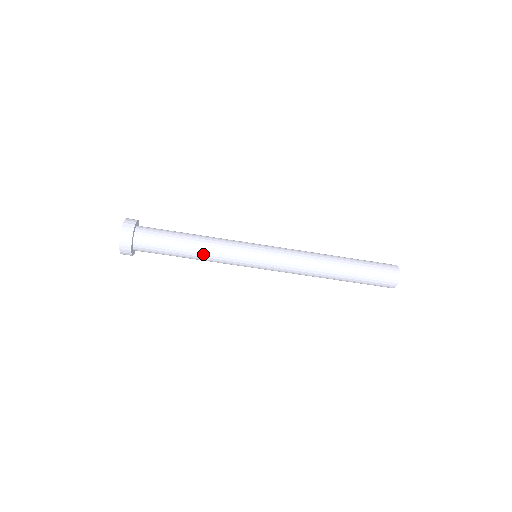
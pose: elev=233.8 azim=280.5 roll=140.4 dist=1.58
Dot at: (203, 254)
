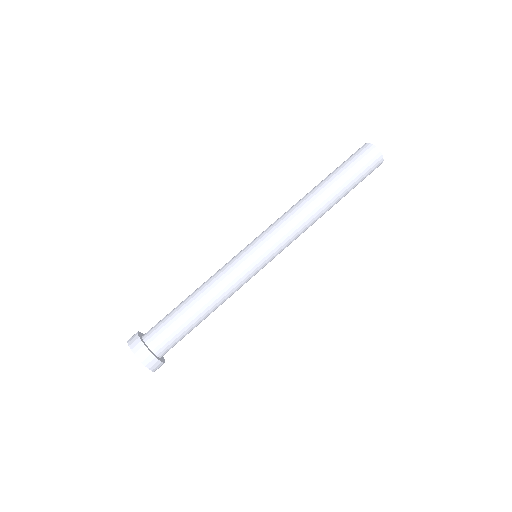
Dot at: (217, 302)
